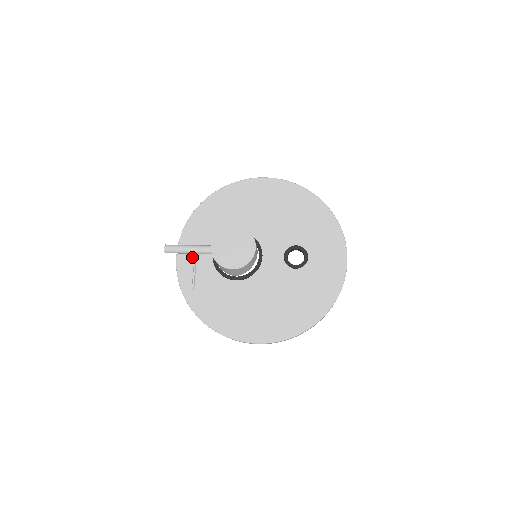
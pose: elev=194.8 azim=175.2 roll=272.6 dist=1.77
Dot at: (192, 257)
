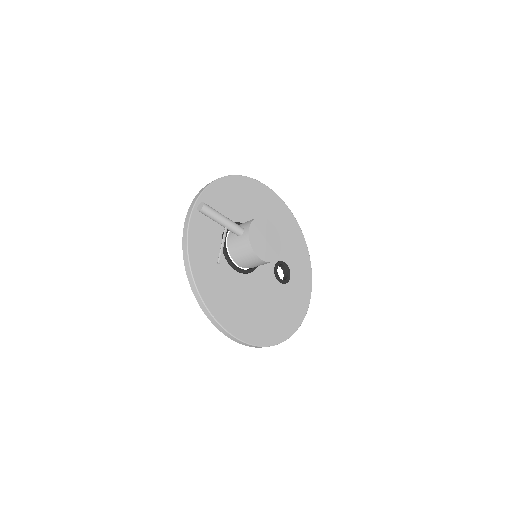
Dot at: (204, 227)
